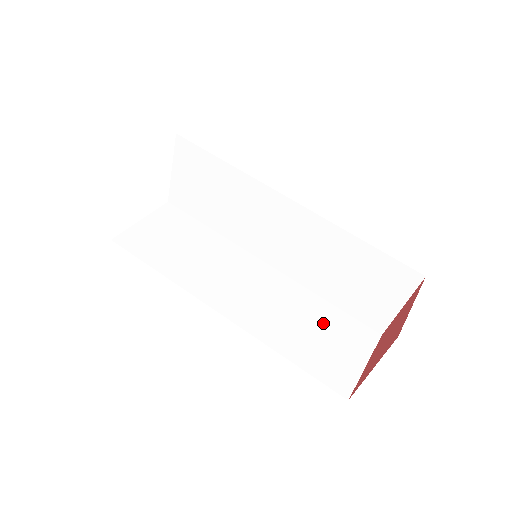
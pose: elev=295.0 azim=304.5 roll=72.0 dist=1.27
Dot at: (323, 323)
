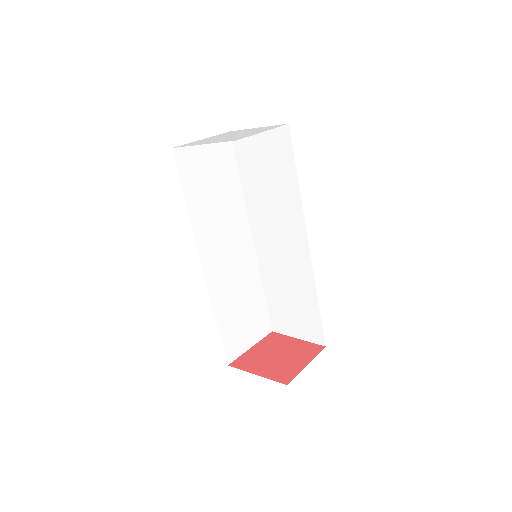
Dot at: (251, 307)
